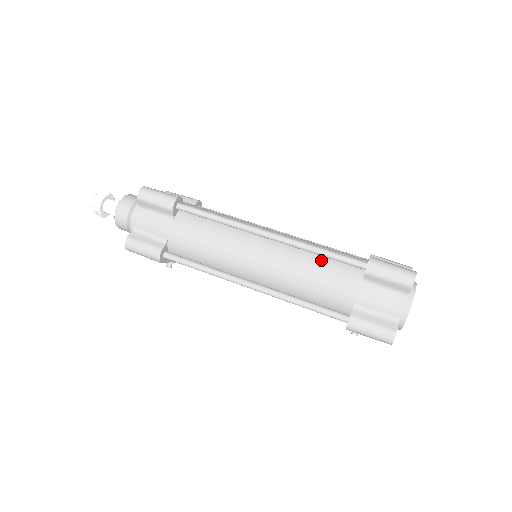
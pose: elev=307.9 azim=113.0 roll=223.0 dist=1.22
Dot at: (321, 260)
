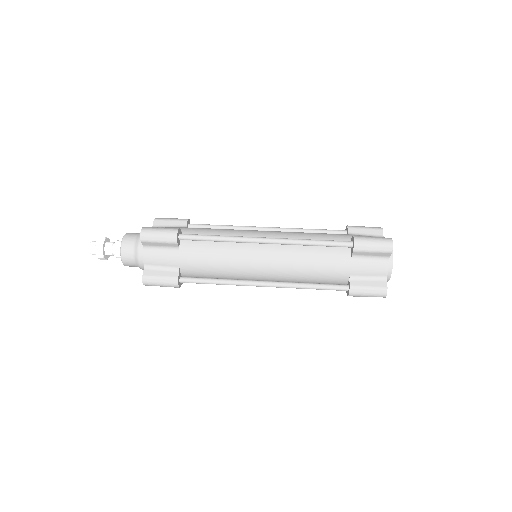
Dot at: (315, 249)
